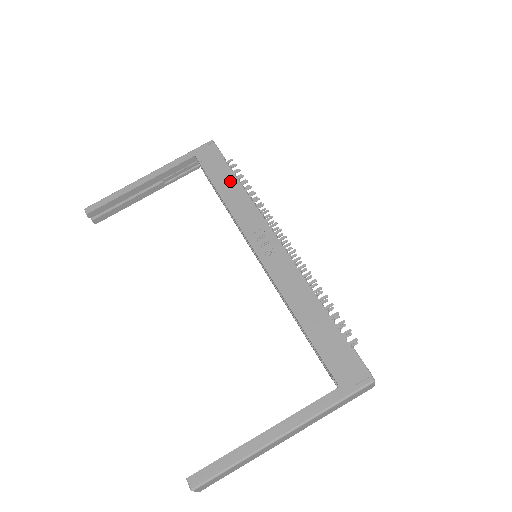
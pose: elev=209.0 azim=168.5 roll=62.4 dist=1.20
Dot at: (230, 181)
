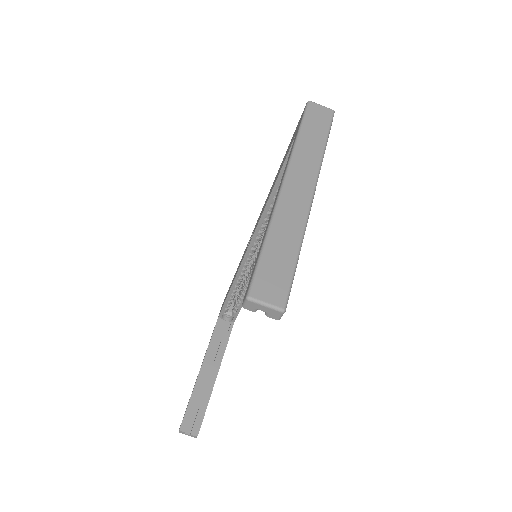
Dot at: occluded
